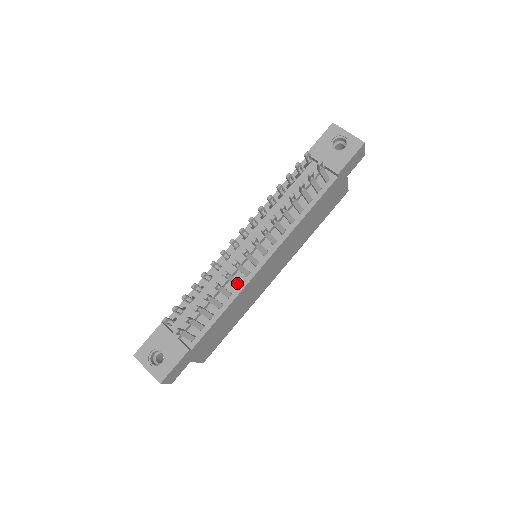
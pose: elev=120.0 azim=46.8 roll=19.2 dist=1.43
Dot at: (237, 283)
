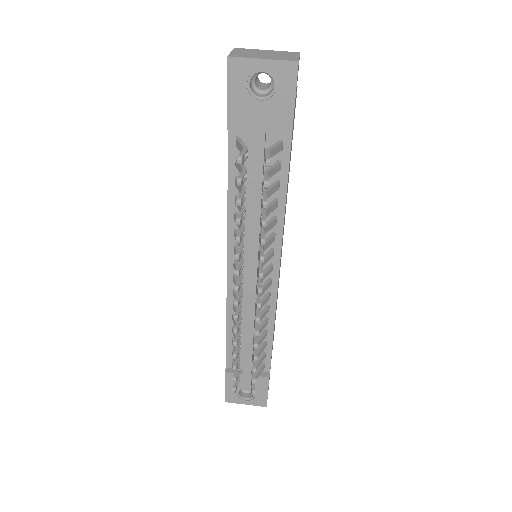
Dot at: (266, 311)
